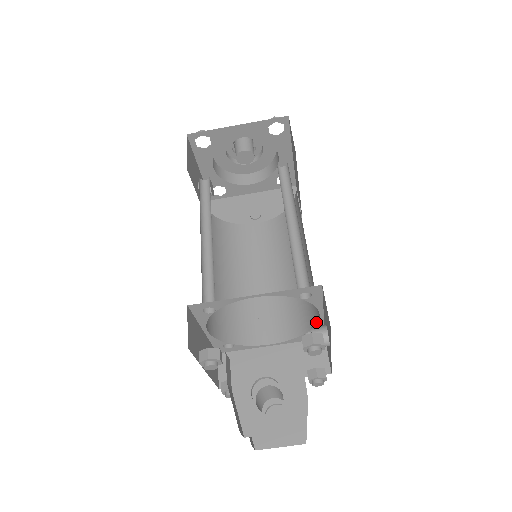
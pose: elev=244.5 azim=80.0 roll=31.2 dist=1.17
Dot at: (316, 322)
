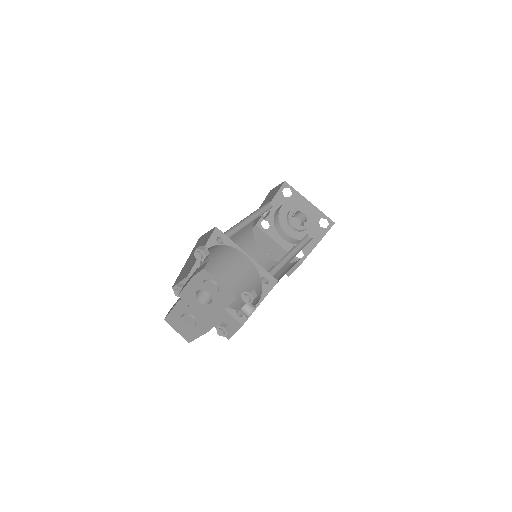
Dot at: occluded
